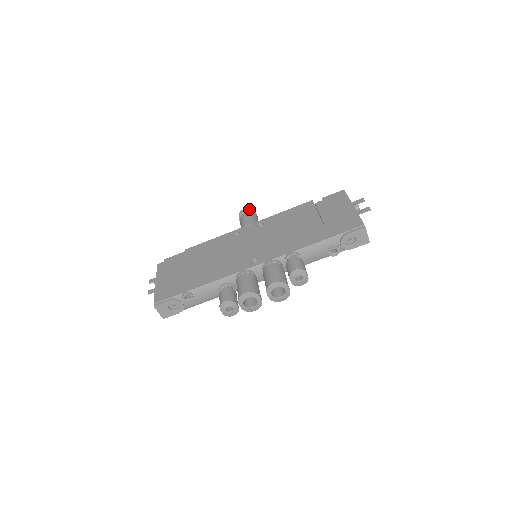
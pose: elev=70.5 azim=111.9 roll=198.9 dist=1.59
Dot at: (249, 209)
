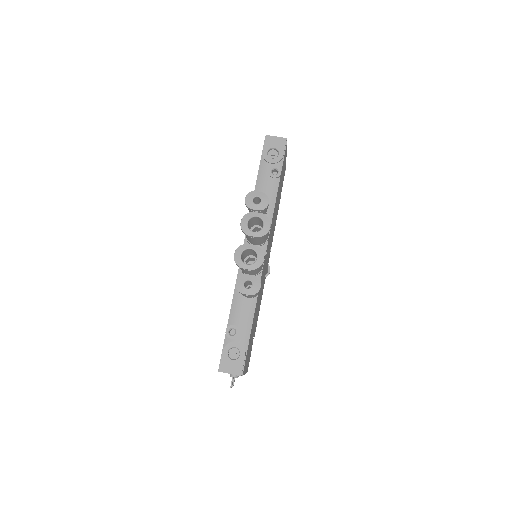
Dot at: occluded
